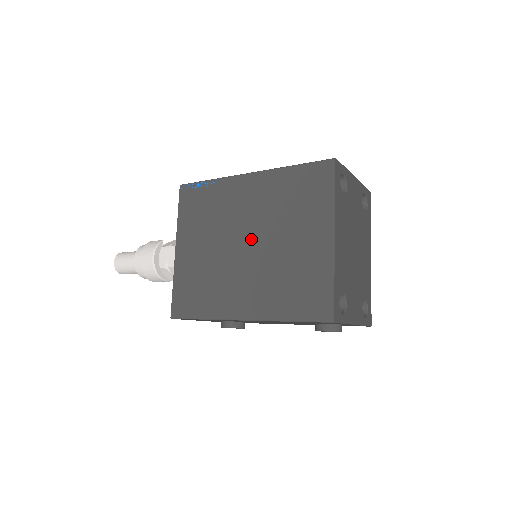
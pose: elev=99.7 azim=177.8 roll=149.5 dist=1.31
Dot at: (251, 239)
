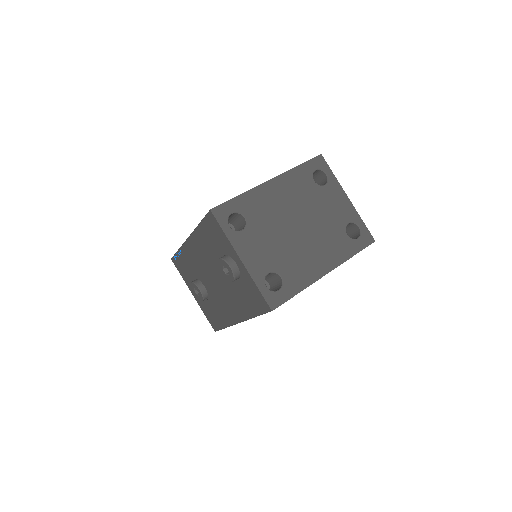
Dot at: occluded
